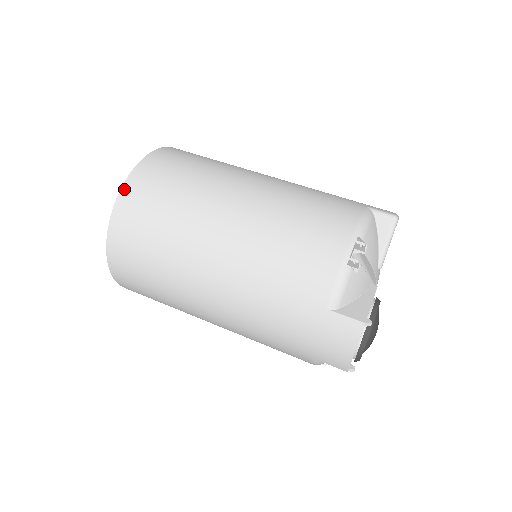
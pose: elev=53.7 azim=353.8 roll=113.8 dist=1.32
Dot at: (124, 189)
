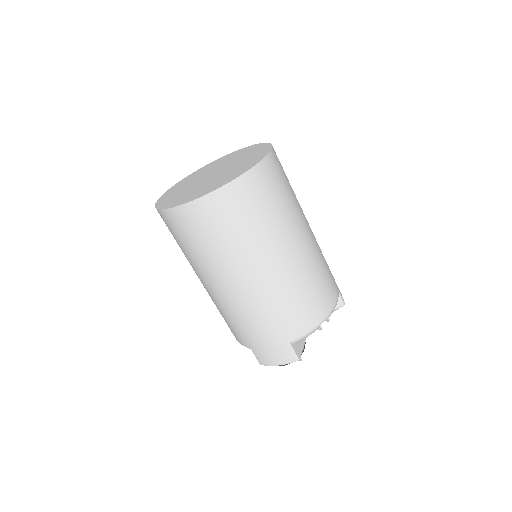
Dot at: (241, 179)
